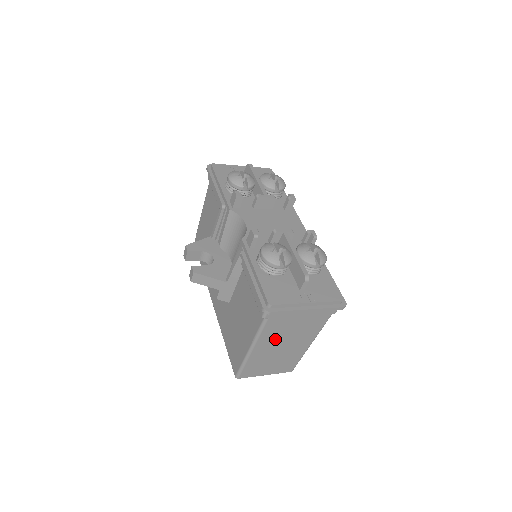
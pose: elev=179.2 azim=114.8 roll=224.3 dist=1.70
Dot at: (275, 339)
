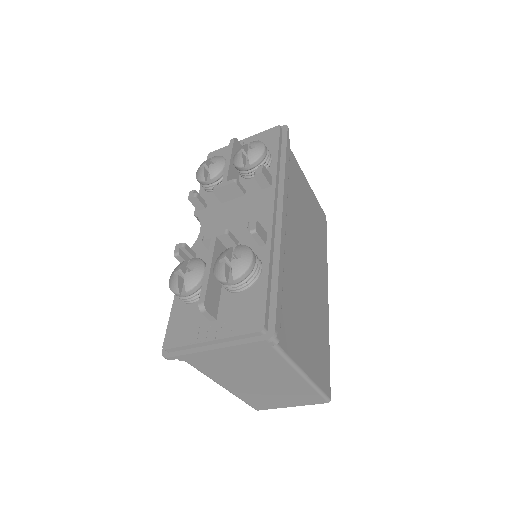
Dot at: (235, 376)
